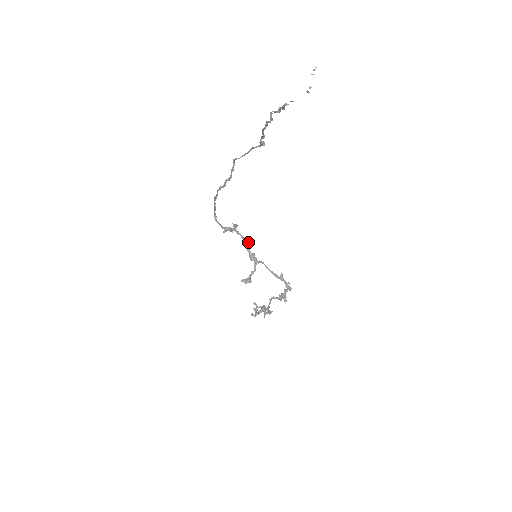
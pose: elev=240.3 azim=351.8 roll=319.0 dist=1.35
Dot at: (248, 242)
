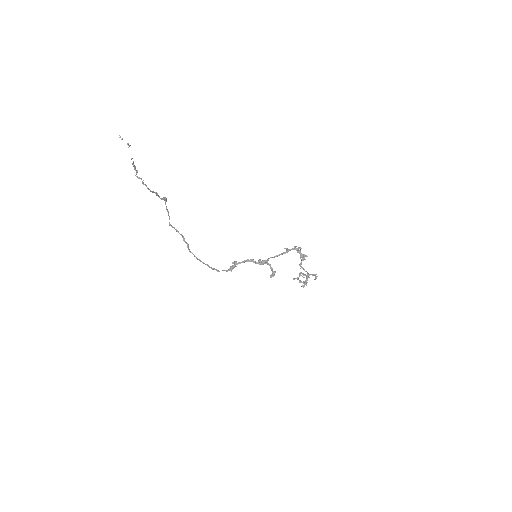
Dot at: (249, 260)
